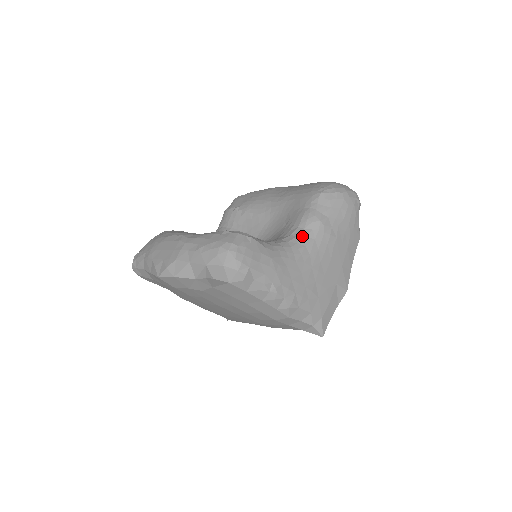
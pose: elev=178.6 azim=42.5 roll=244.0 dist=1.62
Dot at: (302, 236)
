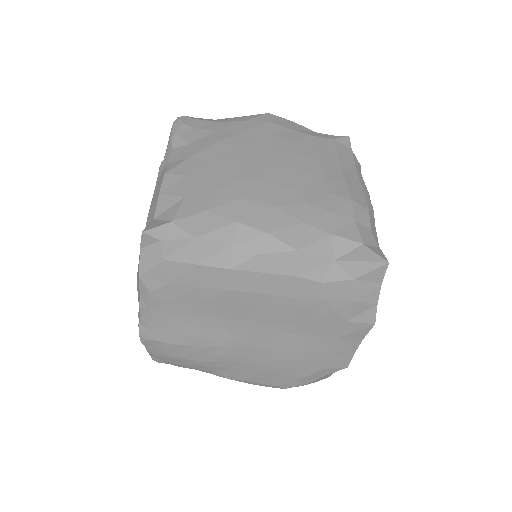
Dot at: occluded
